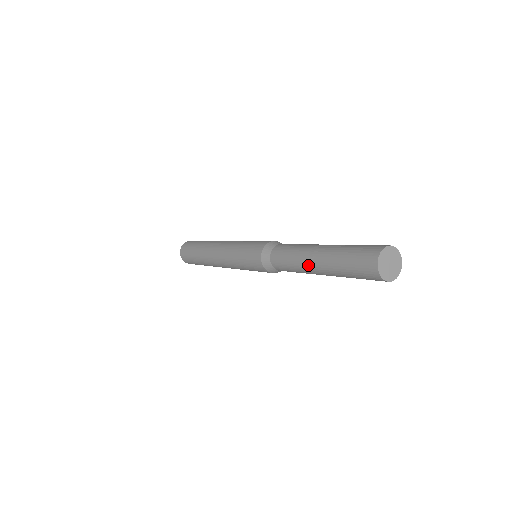
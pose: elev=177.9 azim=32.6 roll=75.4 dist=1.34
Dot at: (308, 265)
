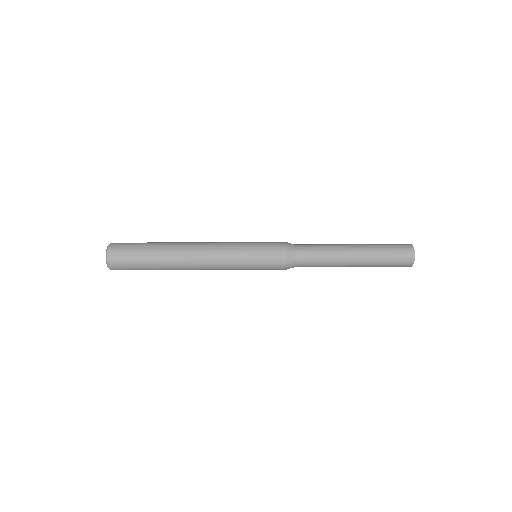
Dot at: (347, 256)
